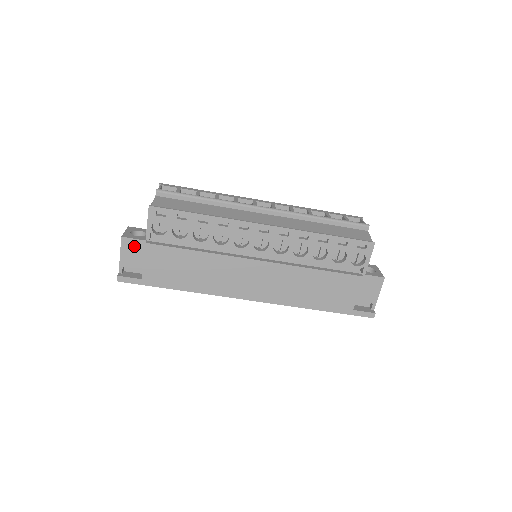
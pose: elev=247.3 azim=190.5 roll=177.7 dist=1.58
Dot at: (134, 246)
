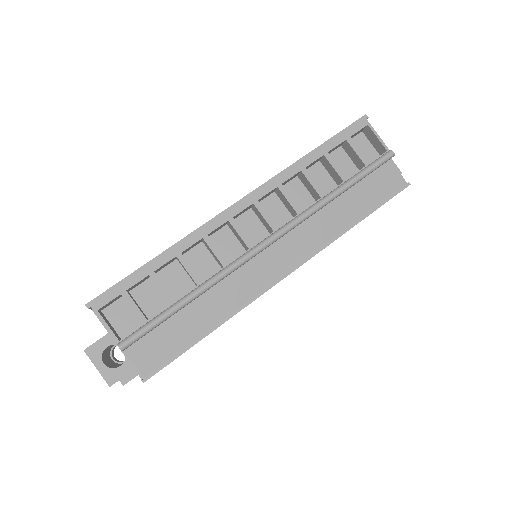
Dot at: occluded
